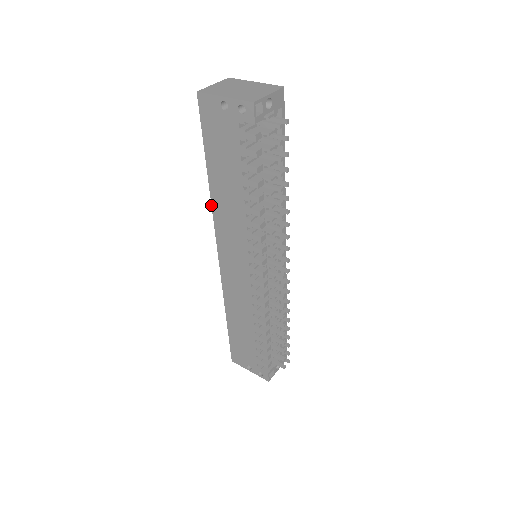
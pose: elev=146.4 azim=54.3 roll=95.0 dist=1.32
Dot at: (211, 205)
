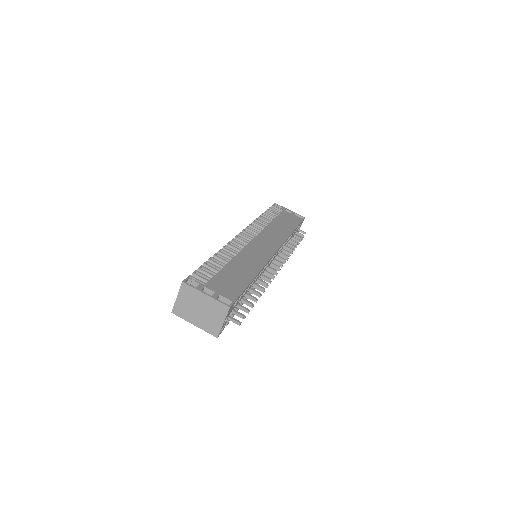
Dot at: occluded
